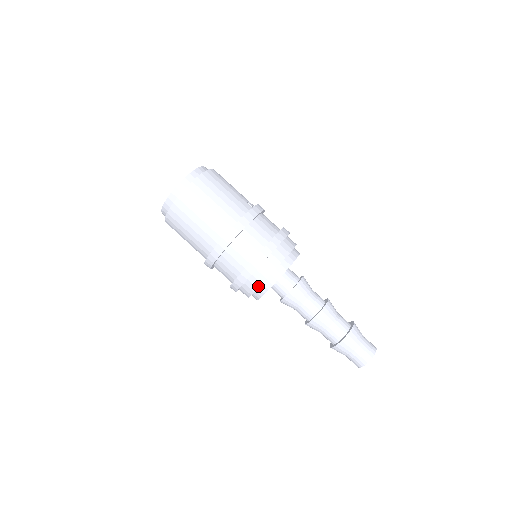
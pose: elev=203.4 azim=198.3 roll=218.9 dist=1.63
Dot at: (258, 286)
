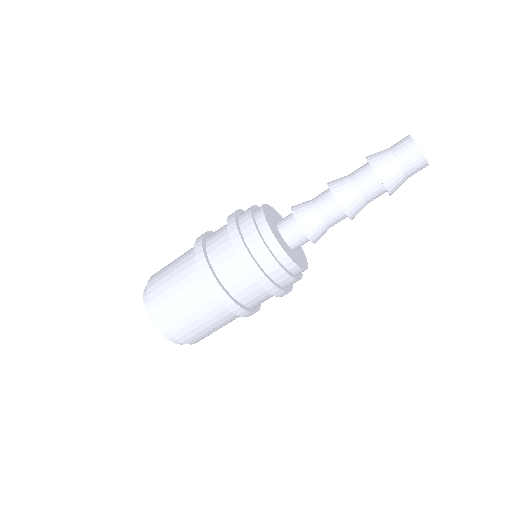
Dot at: (258, 236)
